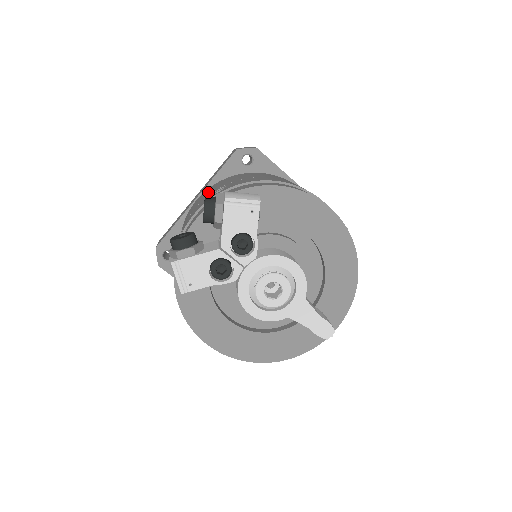
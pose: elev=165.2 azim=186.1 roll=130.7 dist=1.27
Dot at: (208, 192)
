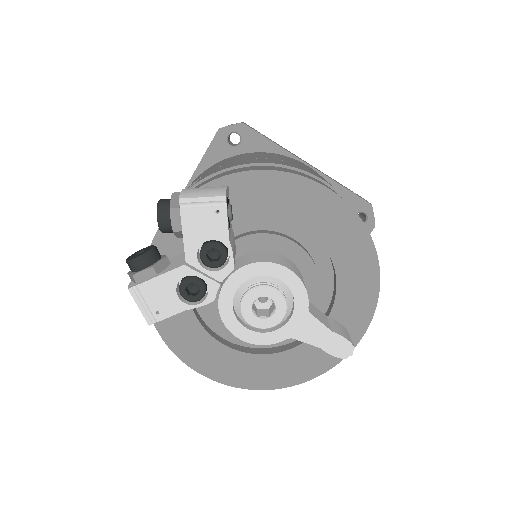
Dot at: occluded
